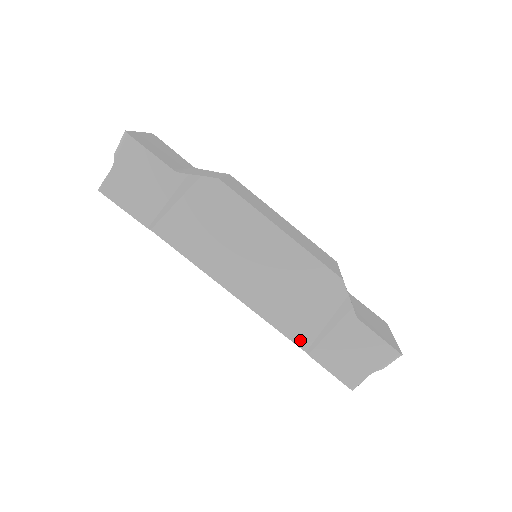
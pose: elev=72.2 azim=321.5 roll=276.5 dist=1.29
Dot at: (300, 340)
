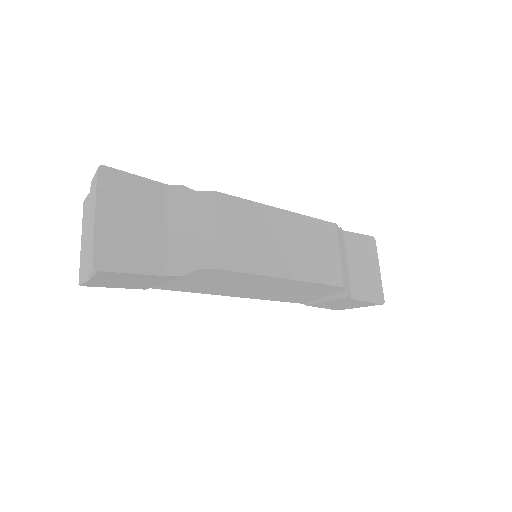
Dot at: (299, 302)
